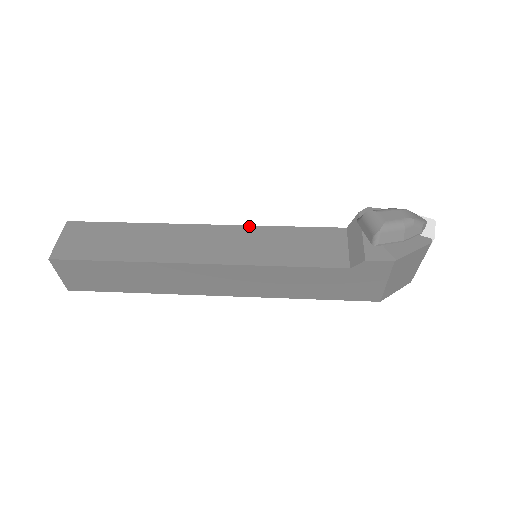
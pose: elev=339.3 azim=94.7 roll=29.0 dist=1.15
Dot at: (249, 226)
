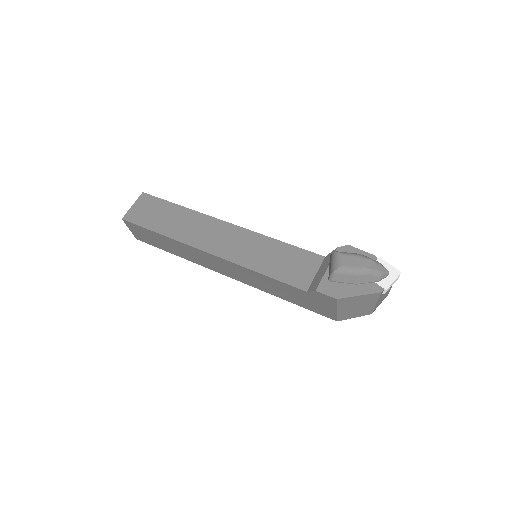
Dot at: (255, 233)
